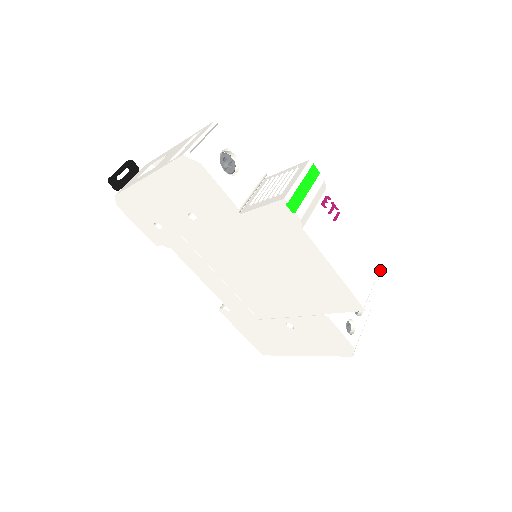
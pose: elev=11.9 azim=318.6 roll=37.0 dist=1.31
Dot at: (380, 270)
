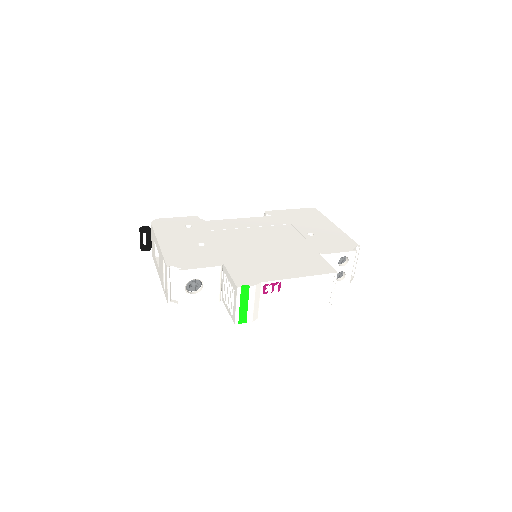
Dot at: (335, 276)
